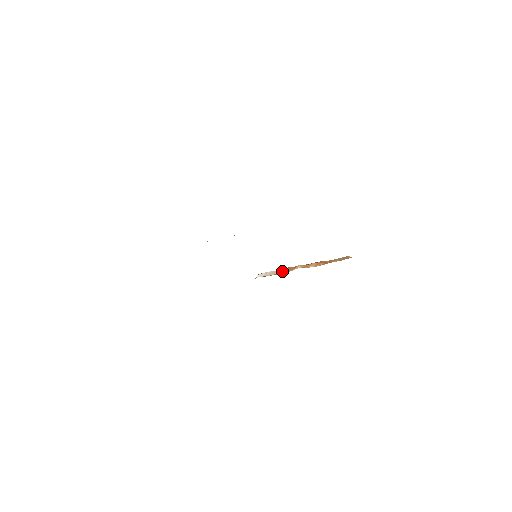
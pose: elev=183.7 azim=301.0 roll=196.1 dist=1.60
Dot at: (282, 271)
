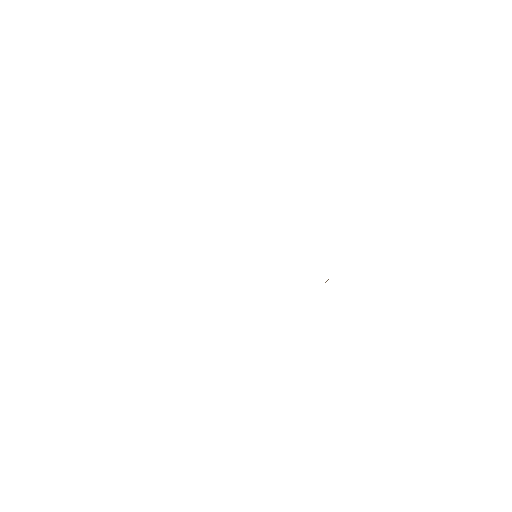
Dot at: occluded
